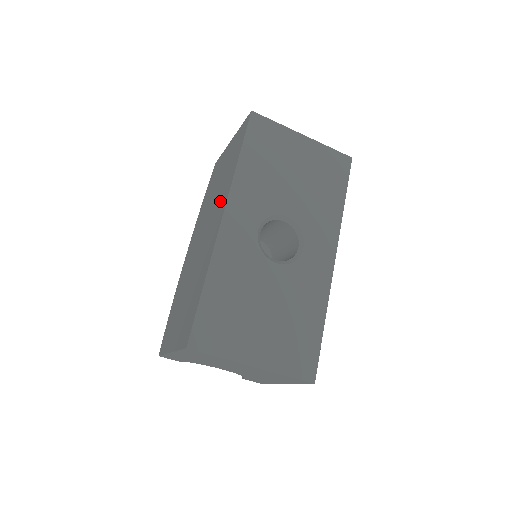
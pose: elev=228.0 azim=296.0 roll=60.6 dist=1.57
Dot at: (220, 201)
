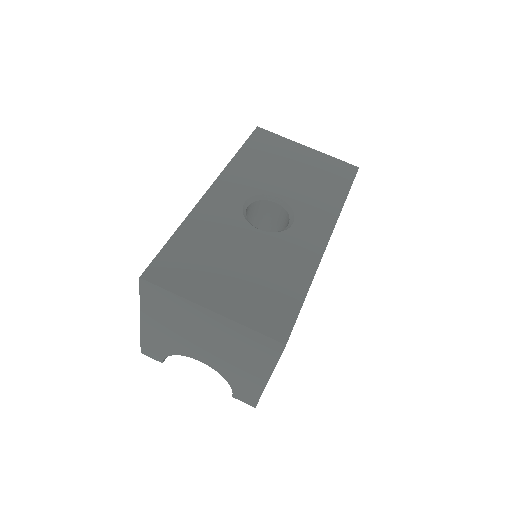
Dot at: occluded
